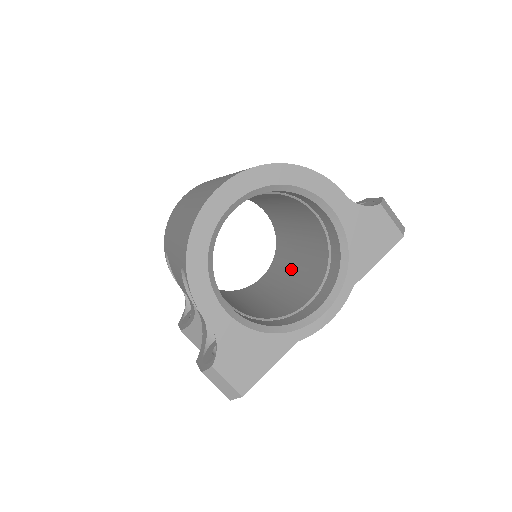
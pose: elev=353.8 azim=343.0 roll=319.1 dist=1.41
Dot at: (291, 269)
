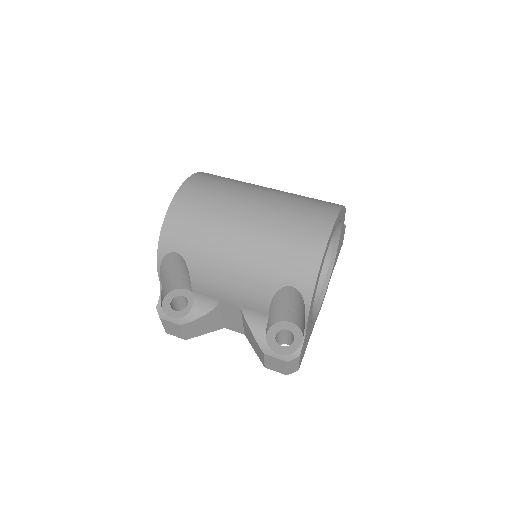
Dot at: occluded
